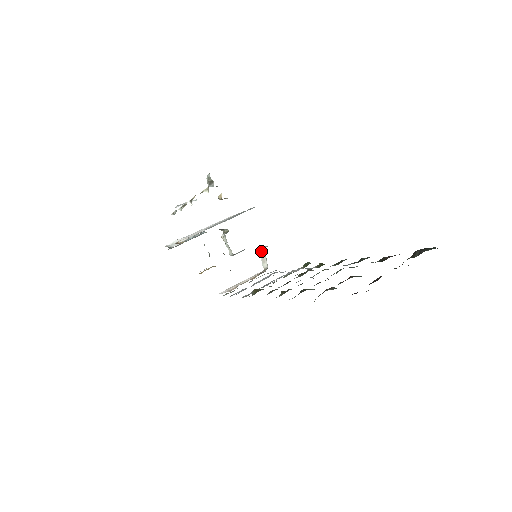
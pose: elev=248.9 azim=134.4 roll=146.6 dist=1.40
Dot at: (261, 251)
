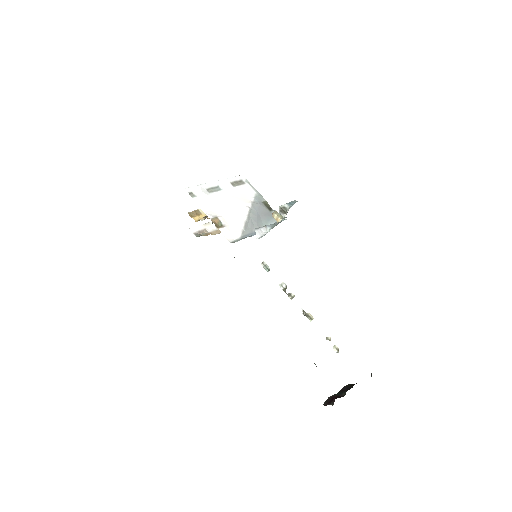
Dot at: occluded
